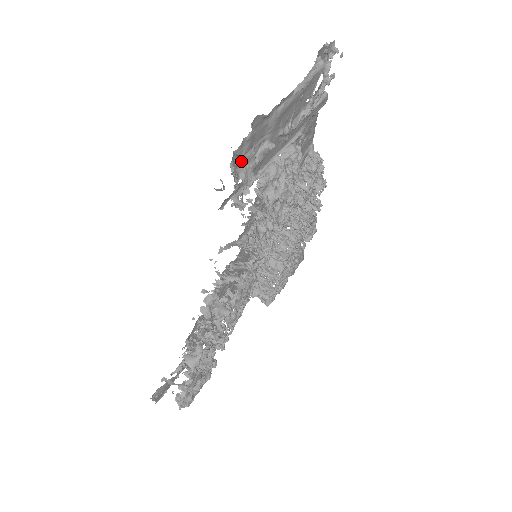
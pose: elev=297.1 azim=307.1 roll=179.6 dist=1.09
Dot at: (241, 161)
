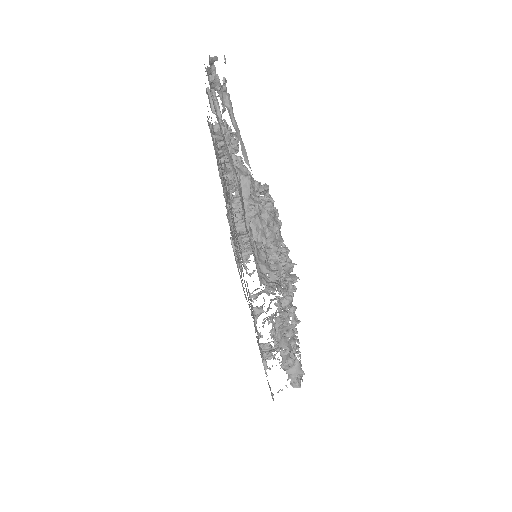
Dot at: occluded
